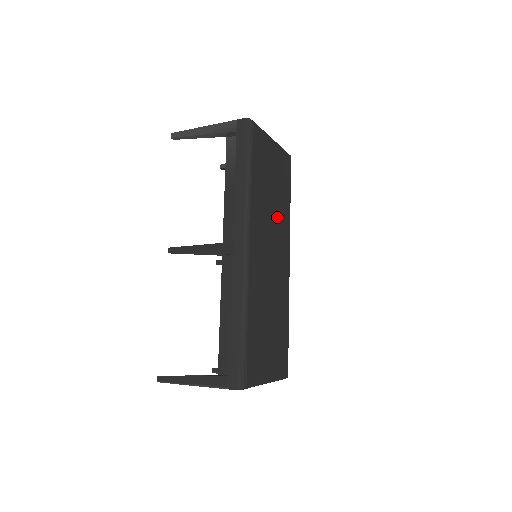
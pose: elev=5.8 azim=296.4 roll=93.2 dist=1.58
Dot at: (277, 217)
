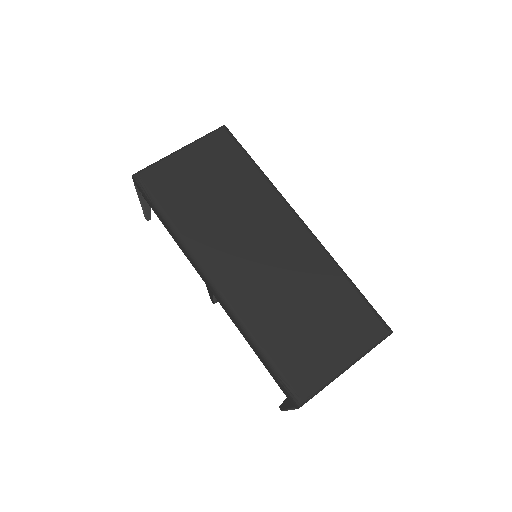
Dot at: (241, 206)
